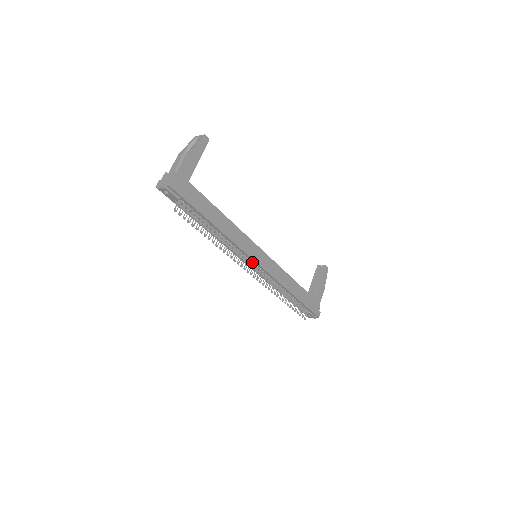
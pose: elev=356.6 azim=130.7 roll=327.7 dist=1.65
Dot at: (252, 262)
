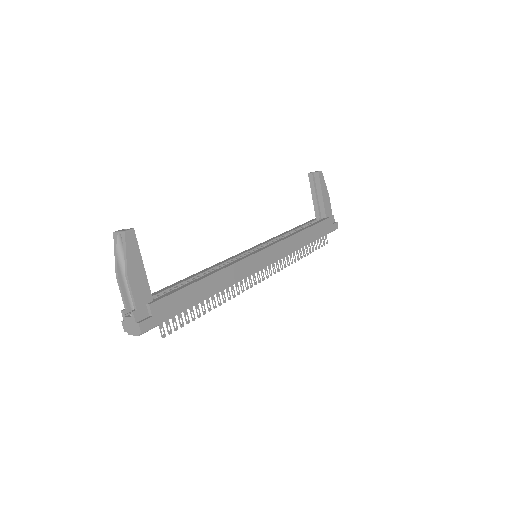
Dot at: occluded
